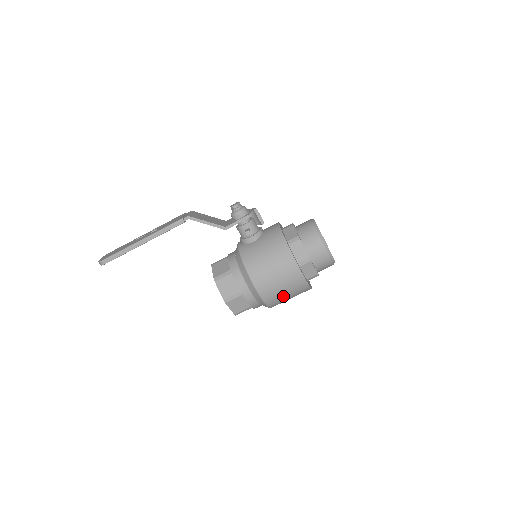
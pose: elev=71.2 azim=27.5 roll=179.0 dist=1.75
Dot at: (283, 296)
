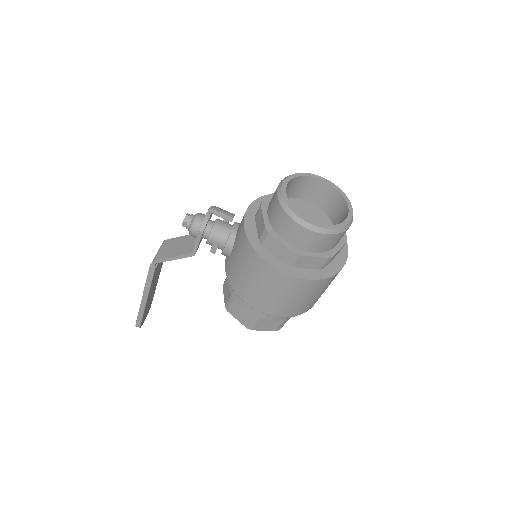
Dot at: (304, 302)
